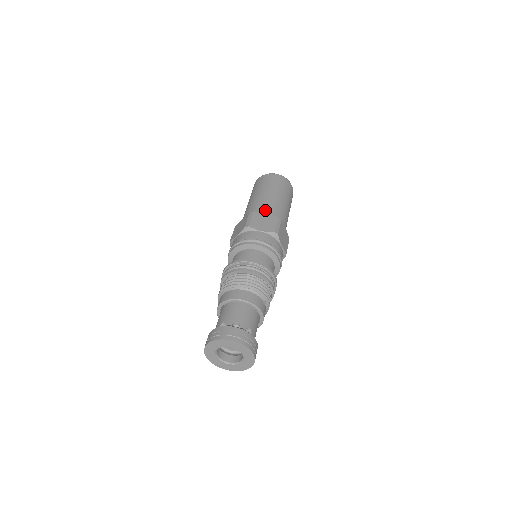
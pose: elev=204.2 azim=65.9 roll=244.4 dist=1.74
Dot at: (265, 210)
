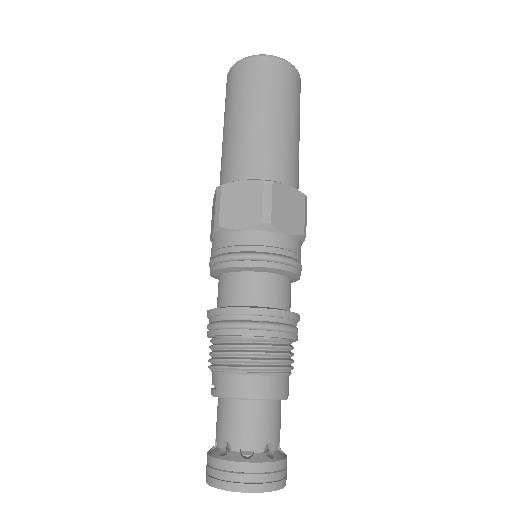
Dot at: (284, 171)
